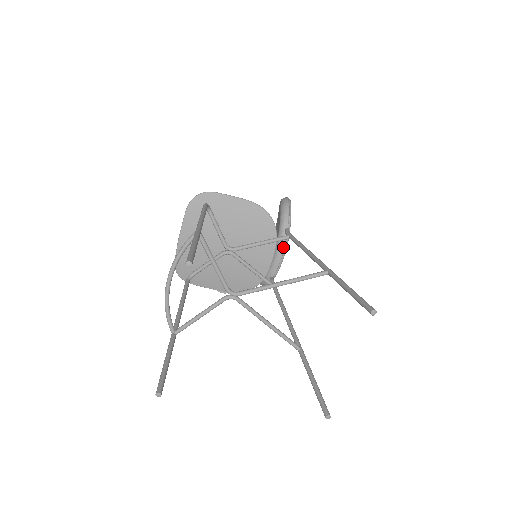
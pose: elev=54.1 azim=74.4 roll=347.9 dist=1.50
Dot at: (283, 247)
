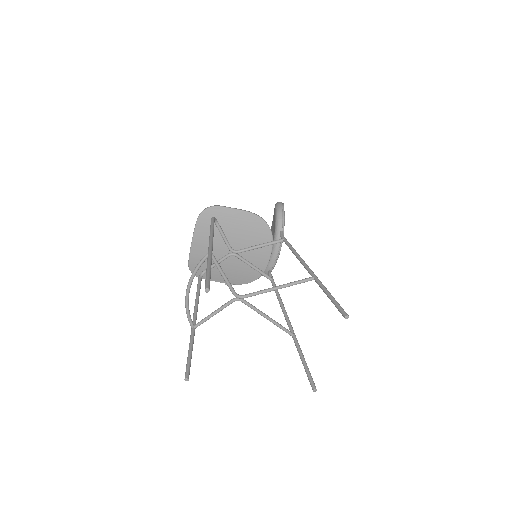
Dot at: (278, 247)
